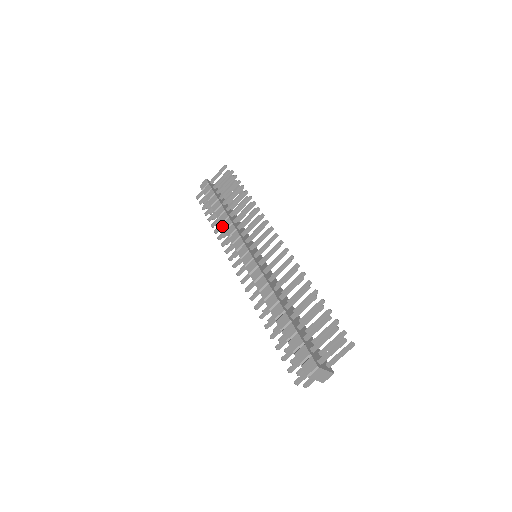
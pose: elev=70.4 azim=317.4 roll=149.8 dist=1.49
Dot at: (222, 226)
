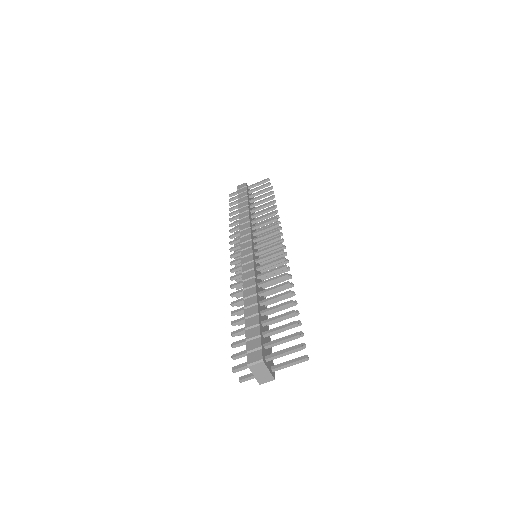
Dot at: (239, 221)
